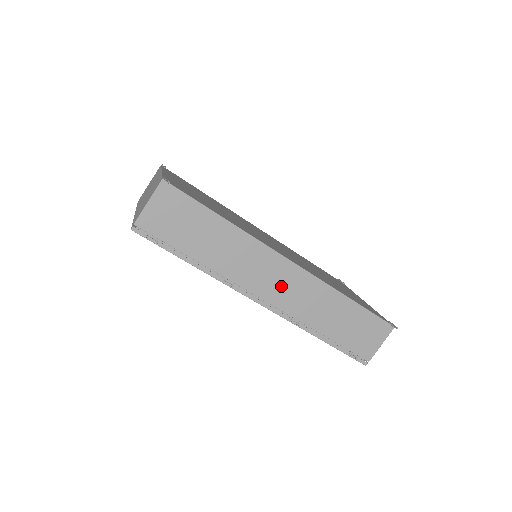
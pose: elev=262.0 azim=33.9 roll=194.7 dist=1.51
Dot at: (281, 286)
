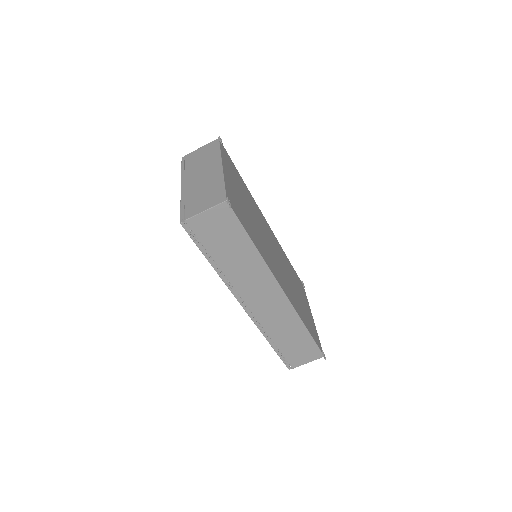
Dot at: (266, 303)
